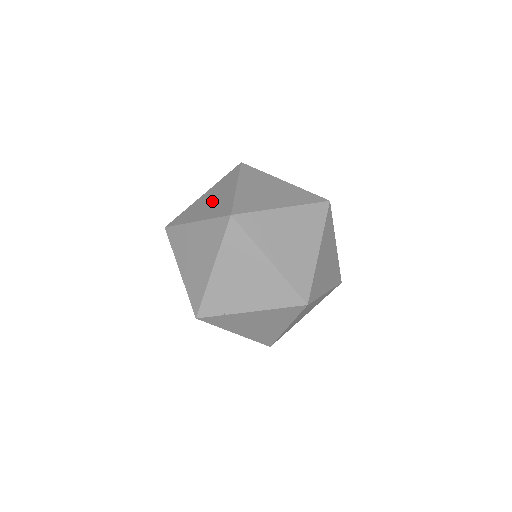
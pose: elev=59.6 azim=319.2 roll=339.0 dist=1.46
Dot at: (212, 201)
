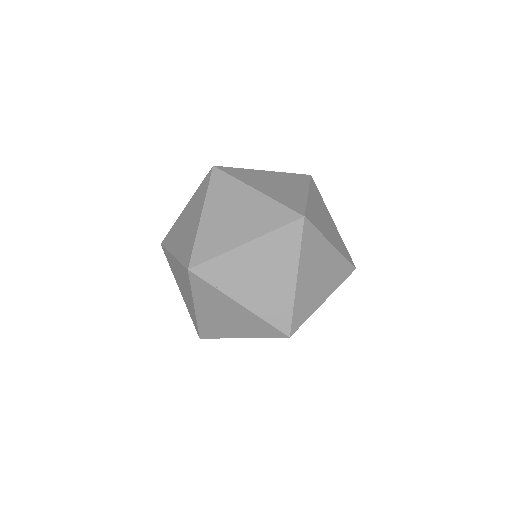
Dot at: (278, 185)
